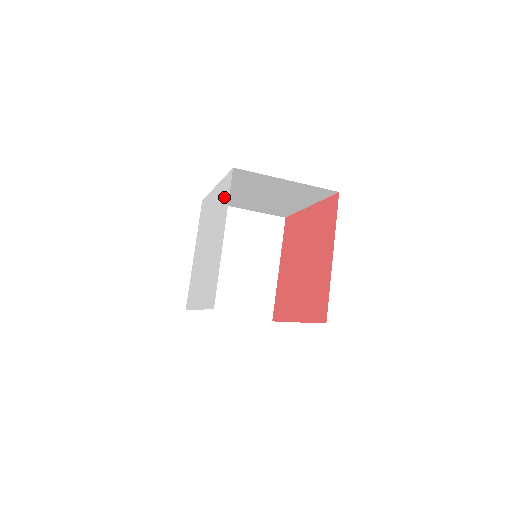
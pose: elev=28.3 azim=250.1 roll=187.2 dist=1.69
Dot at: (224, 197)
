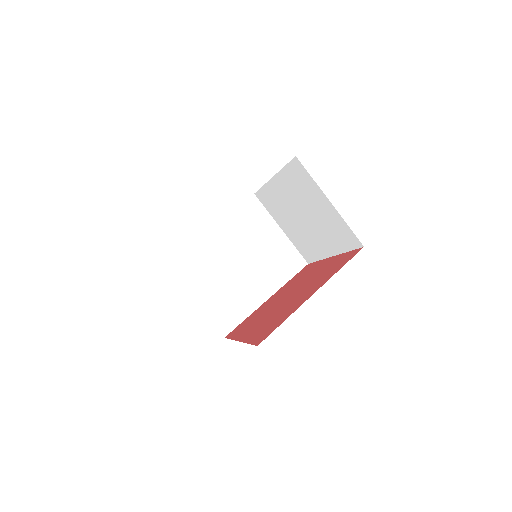
Dot at: occluded
